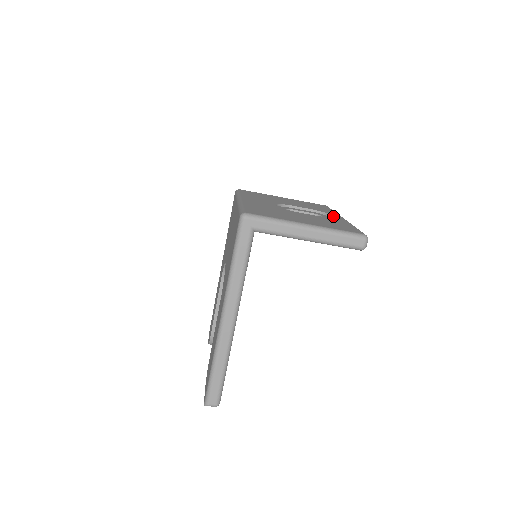
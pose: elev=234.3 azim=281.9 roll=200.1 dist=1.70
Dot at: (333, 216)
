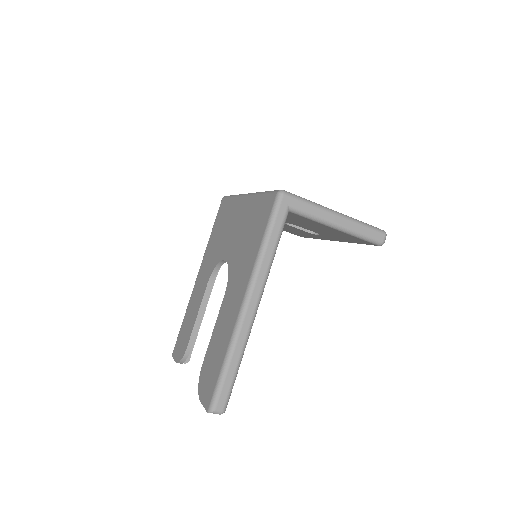
Dot at: occluded
